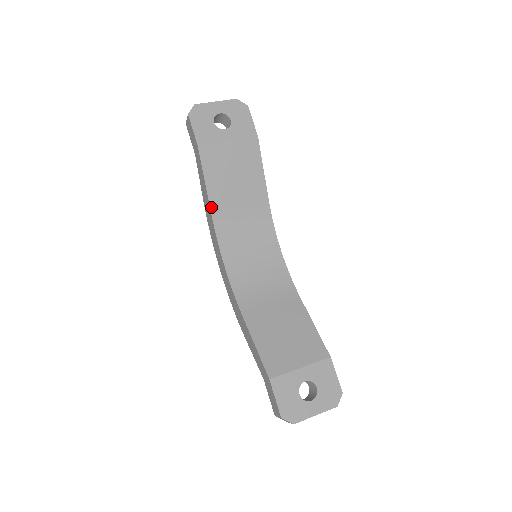
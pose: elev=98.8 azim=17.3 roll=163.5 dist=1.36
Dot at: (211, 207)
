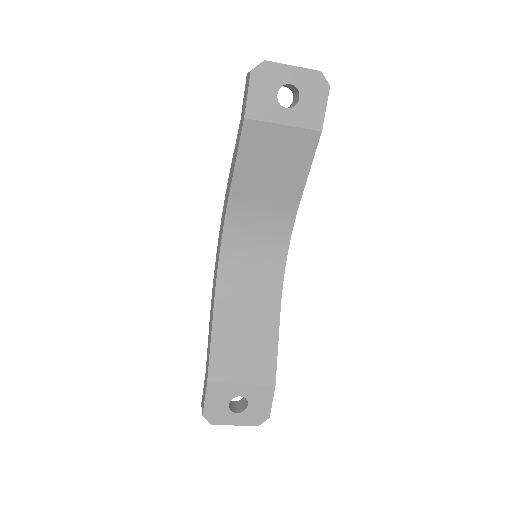
Dot at: (232, 187)
